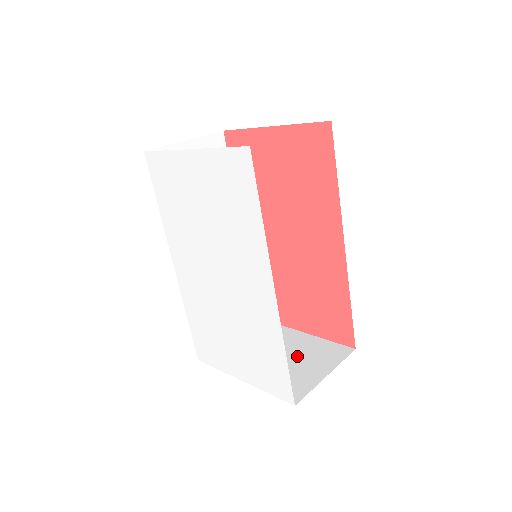
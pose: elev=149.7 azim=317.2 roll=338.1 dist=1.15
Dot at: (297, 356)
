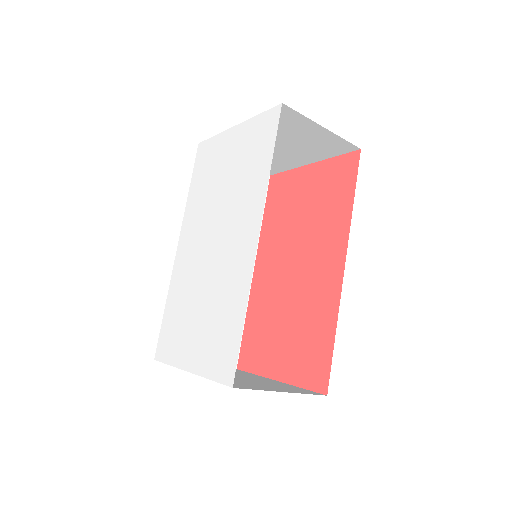
Dot at: (259, 382)
